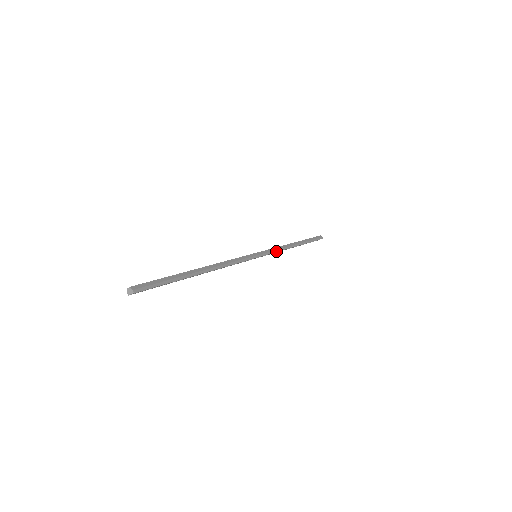
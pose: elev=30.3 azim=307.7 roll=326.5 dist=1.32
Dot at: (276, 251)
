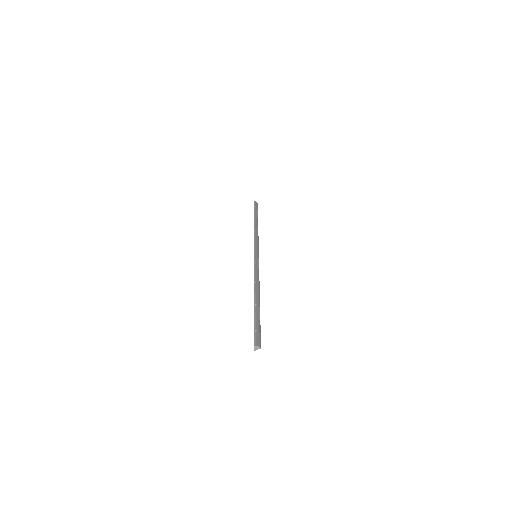
Dot at: (258, 242)
